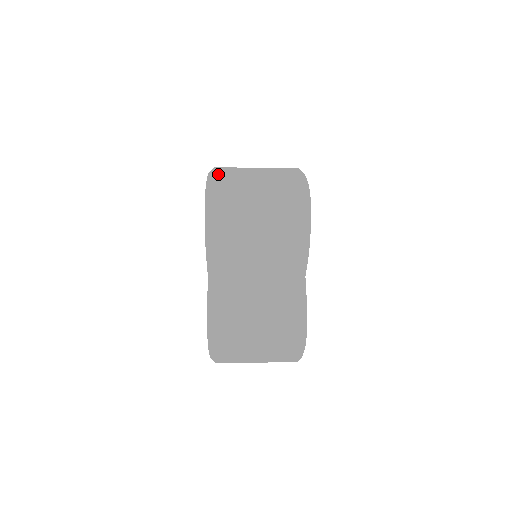
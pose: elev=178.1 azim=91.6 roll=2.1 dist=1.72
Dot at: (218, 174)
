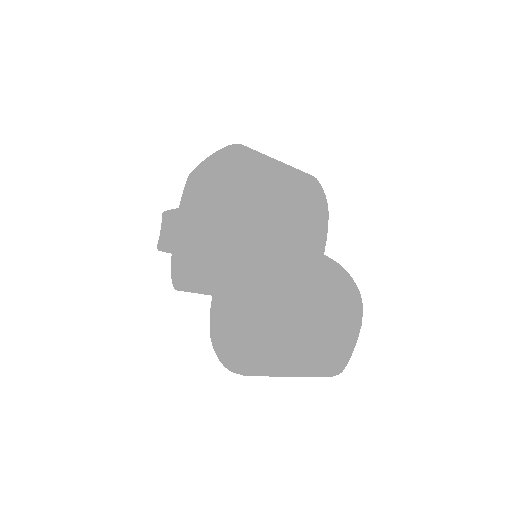
Dot at: occluded
